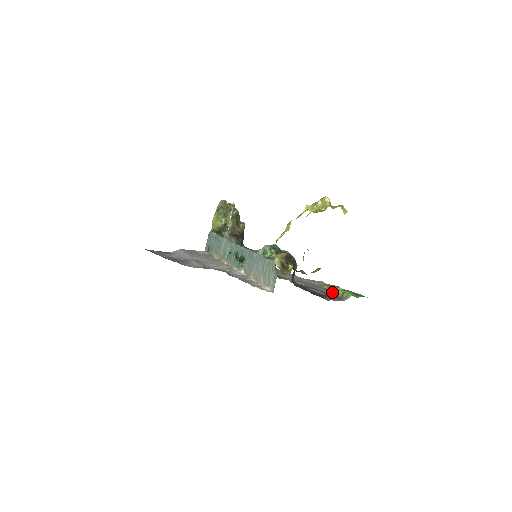
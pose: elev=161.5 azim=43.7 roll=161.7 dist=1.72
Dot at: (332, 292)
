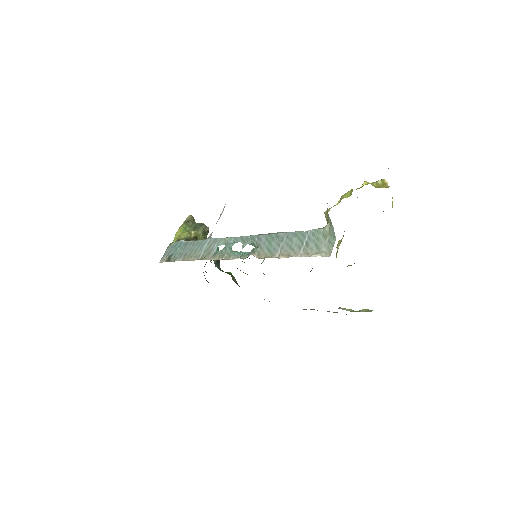
Dot at: (343, 309)
